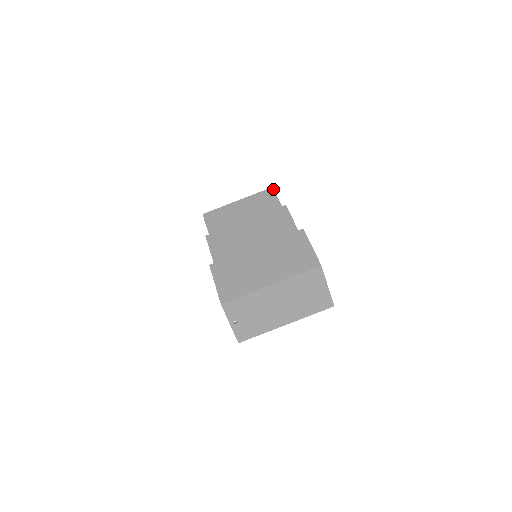
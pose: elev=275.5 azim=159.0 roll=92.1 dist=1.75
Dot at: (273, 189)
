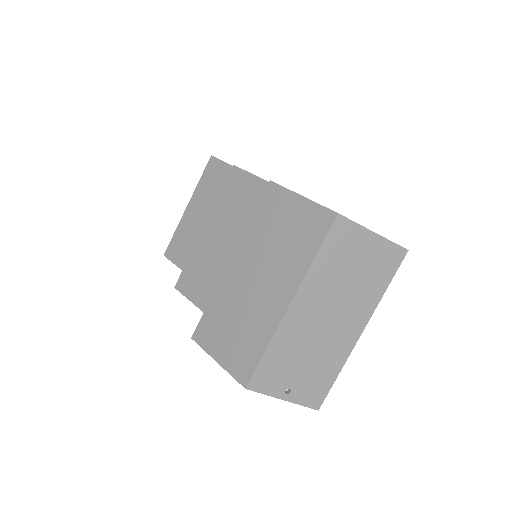
Dot at: (213, 158)
